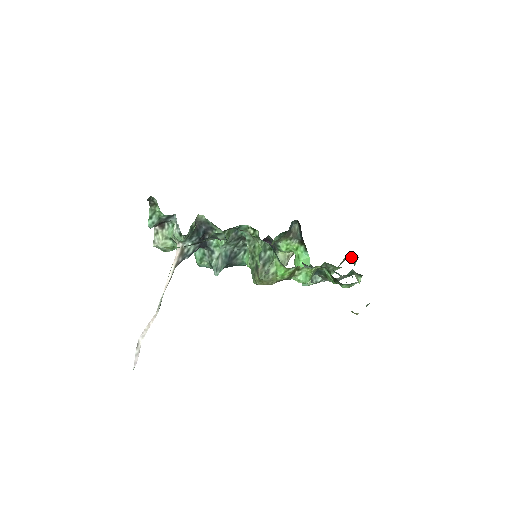
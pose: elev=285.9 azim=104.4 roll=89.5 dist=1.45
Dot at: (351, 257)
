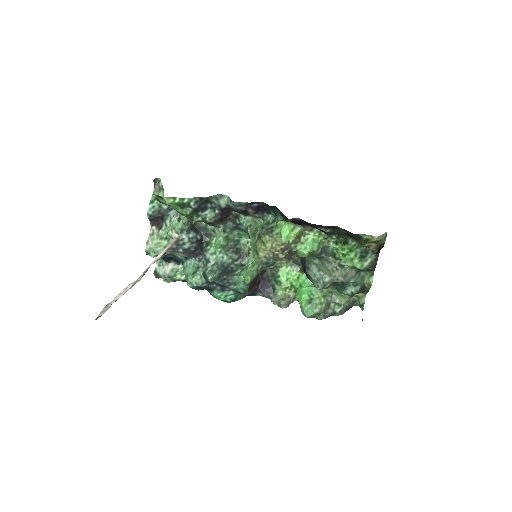
Dot at: (358, 299)
